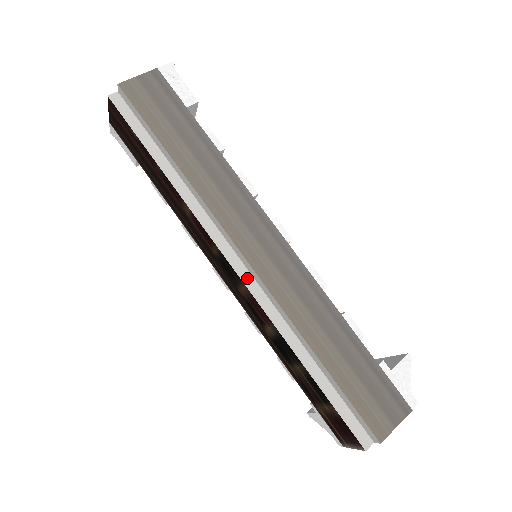
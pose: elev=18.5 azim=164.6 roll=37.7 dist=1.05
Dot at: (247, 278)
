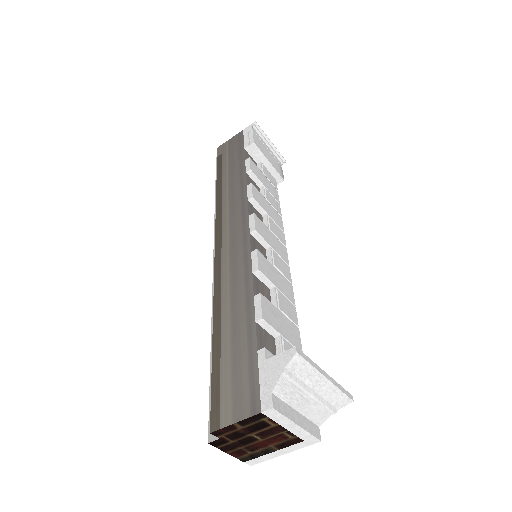
Dot at: occluded
